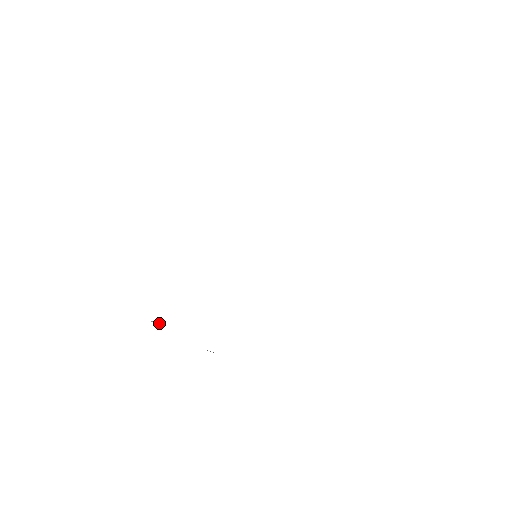
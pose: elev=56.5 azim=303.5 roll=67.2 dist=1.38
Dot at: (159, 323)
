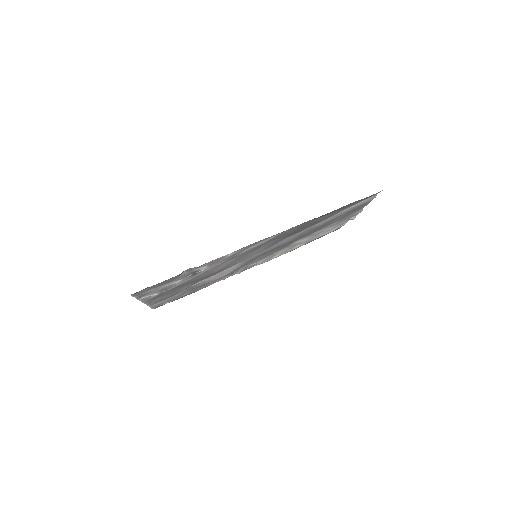
Dot at: (152, 297)
